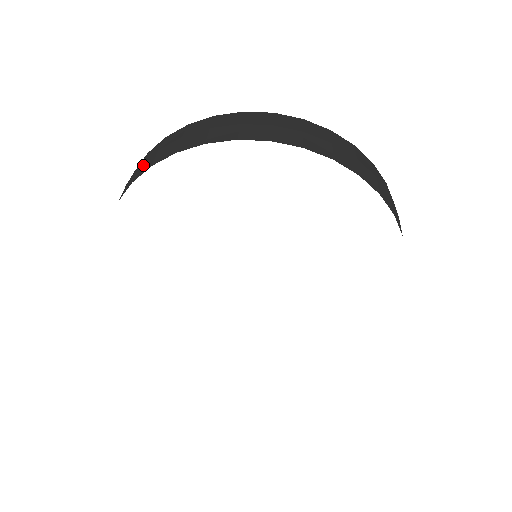
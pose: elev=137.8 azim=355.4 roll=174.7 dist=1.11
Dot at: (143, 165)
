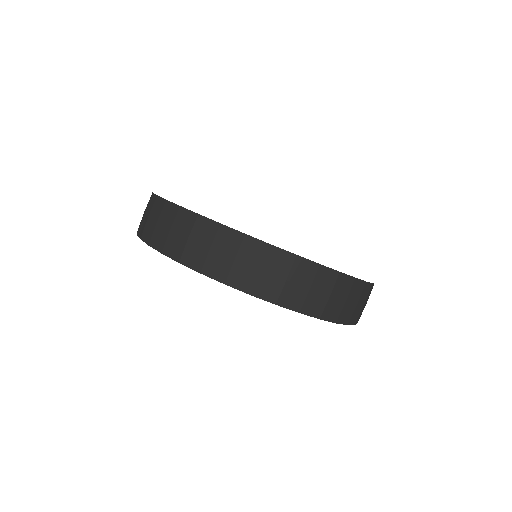
Dot at: (291, 289)
